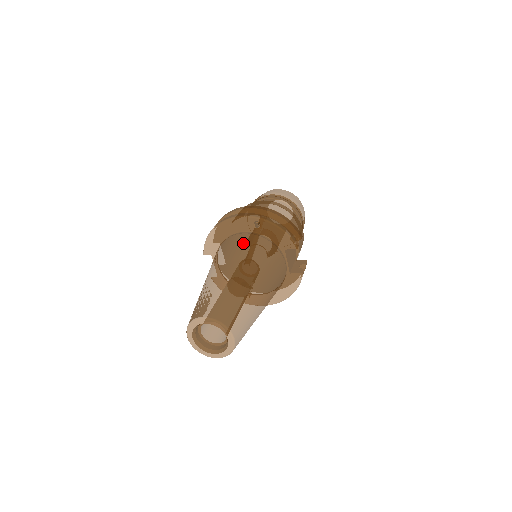
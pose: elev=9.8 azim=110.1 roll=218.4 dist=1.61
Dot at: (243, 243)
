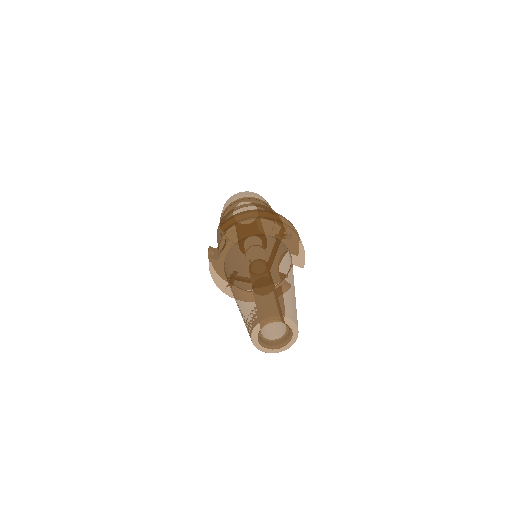
Dot at: (281, 250)
